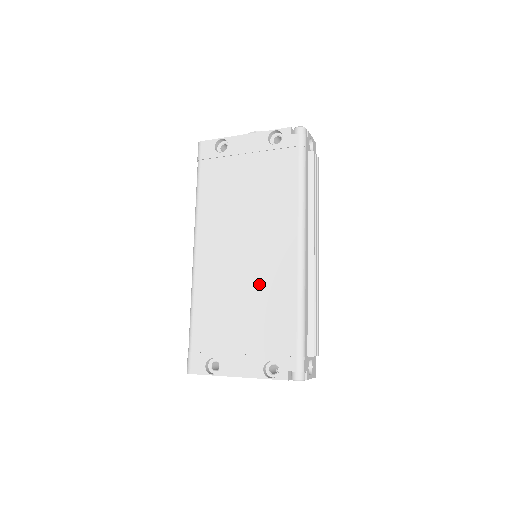
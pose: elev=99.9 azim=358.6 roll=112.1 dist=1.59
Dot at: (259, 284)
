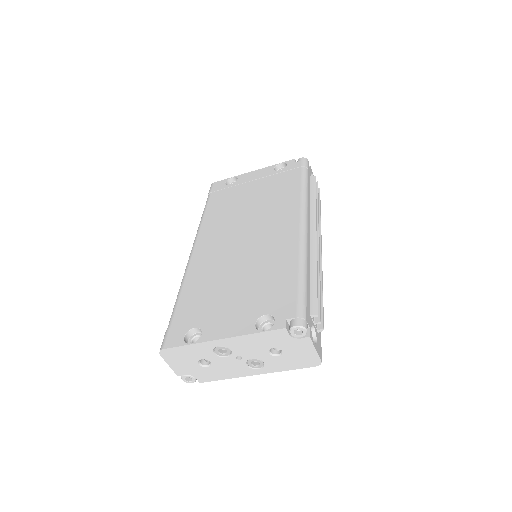
Dot at: (257, 256)
